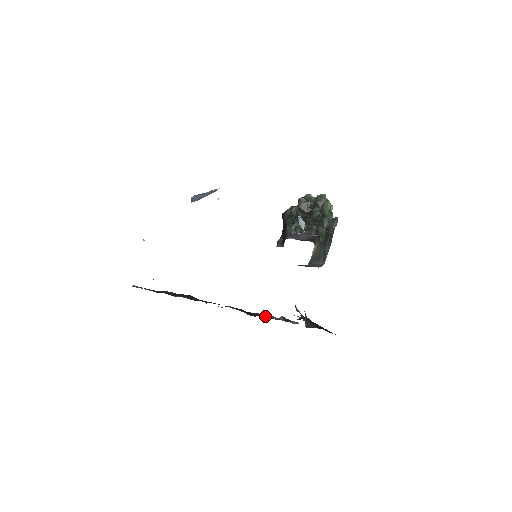
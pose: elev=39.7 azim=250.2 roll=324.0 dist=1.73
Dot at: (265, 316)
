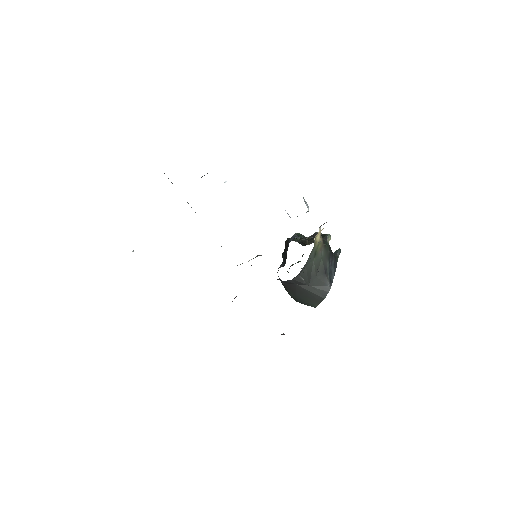
Dot at: occluded
